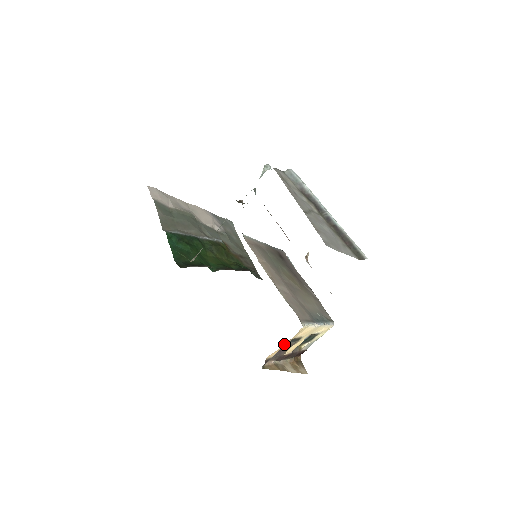
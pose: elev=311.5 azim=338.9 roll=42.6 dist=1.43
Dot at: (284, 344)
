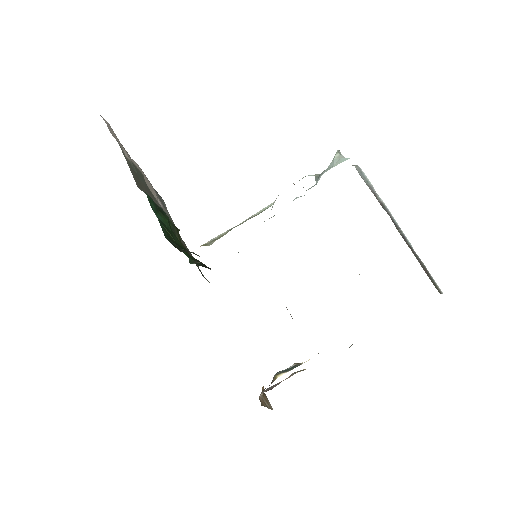
Dot at: occluded
